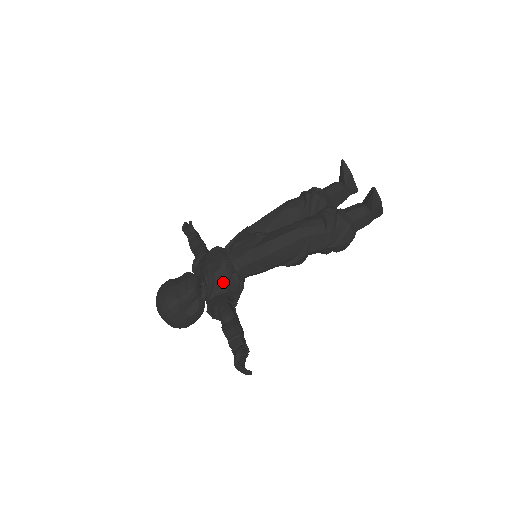
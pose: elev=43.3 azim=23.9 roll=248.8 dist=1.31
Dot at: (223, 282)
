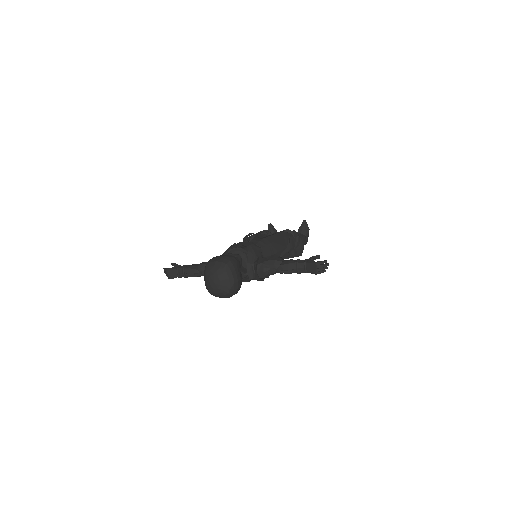
Dot at: (259, 251)
